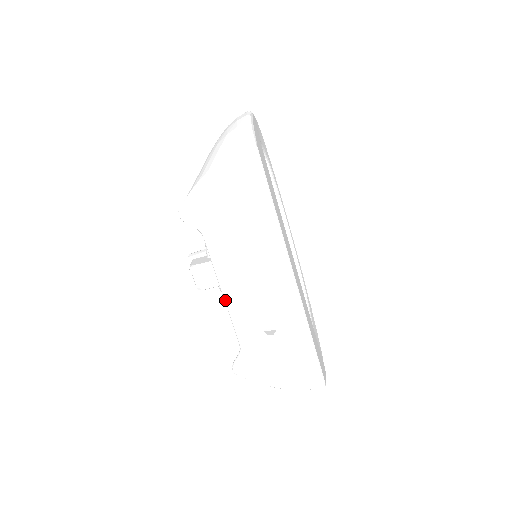
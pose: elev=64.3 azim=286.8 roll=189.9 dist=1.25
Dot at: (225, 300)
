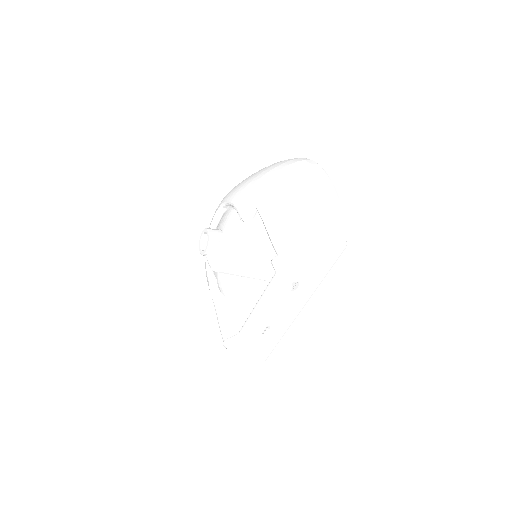
Dot at: (255, 311)
